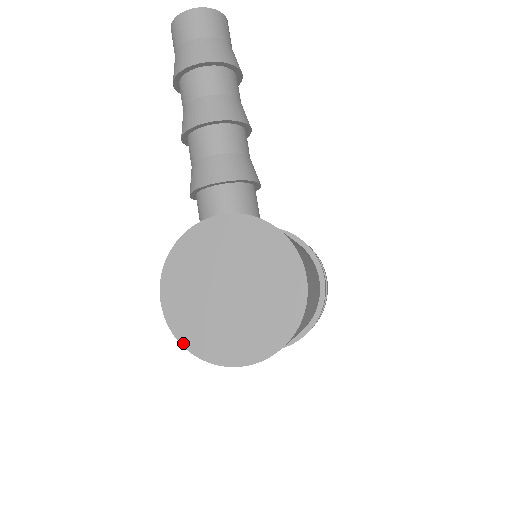
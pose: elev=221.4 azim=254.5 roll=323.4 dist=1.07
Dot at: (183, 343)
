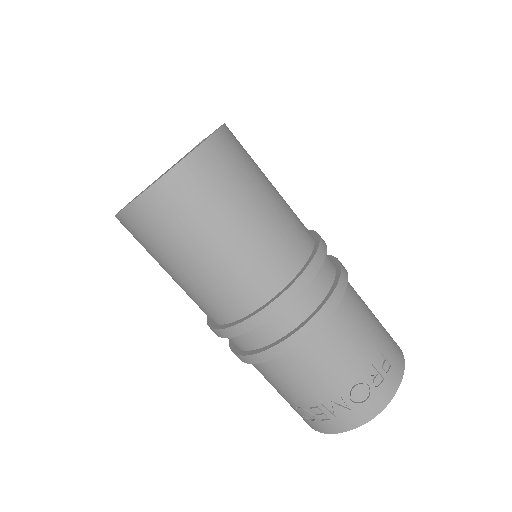
Dot at: (118, 213)
